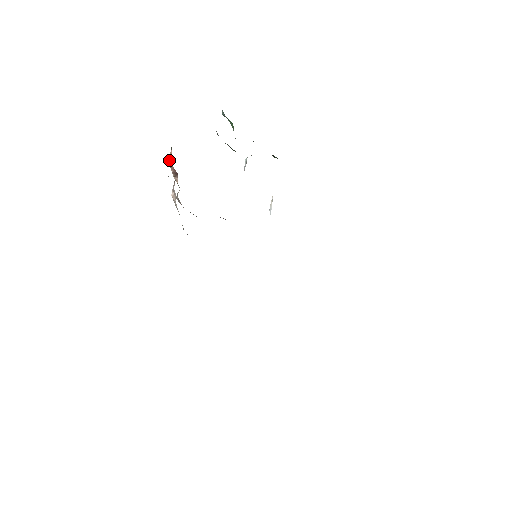
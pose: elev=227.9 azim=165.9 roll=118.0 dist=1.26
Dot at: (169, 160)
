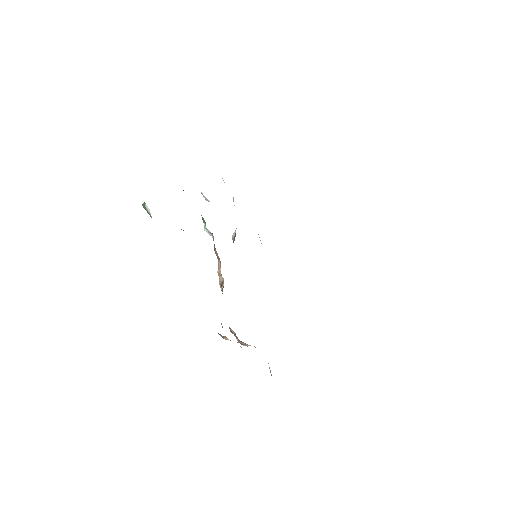
Dot at: occluded
